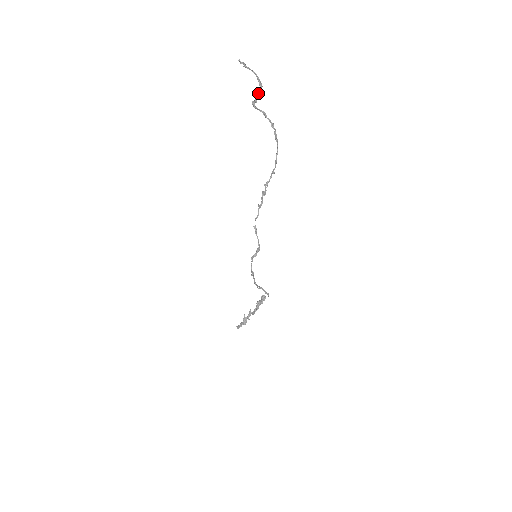
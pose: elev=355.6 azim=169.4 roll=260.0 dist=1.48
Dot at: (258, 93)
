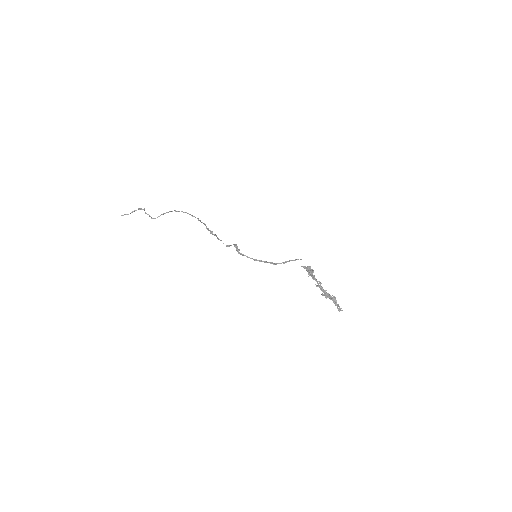
Dot at: occluded
